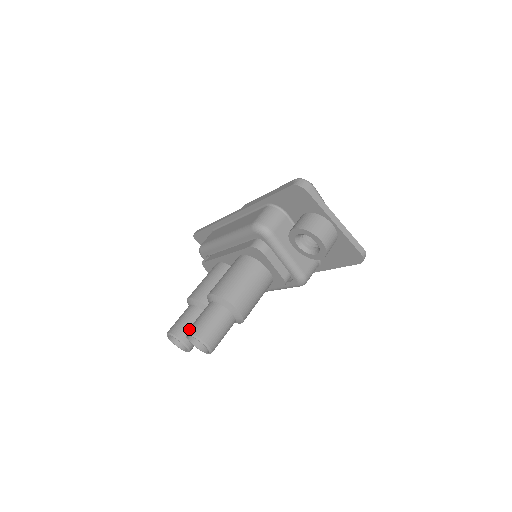
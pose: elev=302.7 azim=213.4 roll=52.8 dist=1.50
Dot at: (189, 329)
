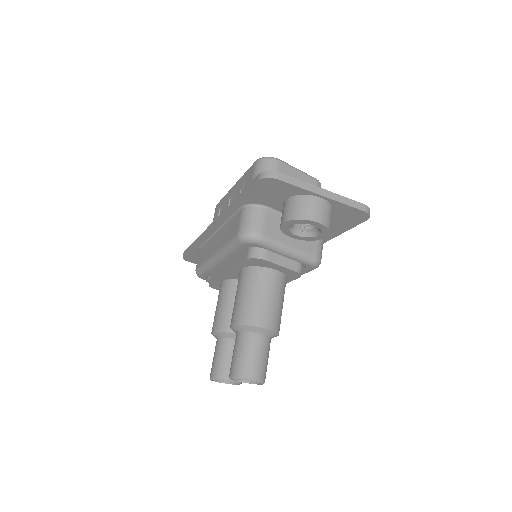
Dot at: (230, 372)
